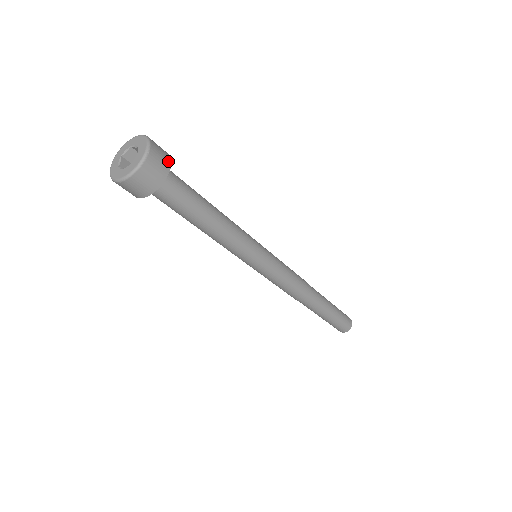
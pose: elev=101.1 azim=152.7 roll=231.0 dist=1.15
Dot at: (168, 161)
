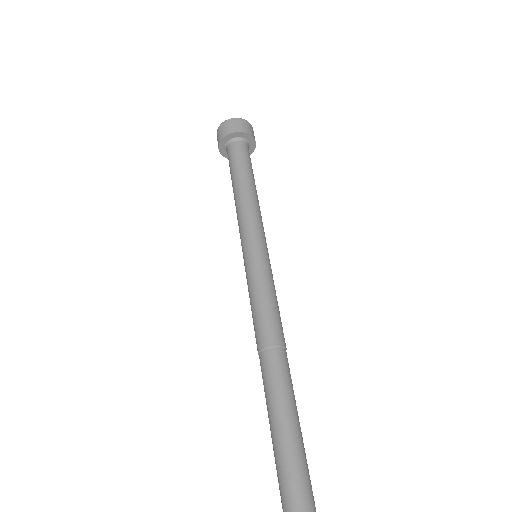
Dot at: (249, 132)
